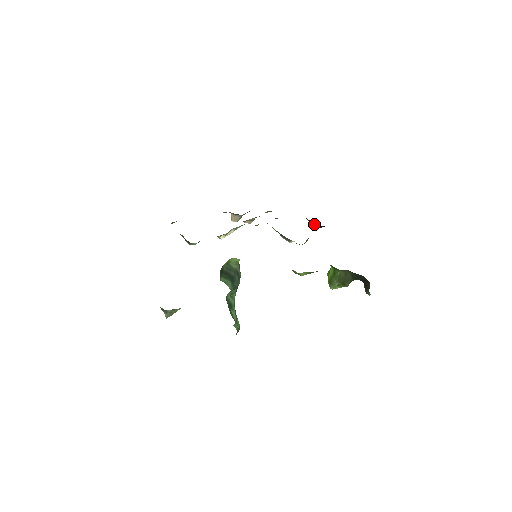
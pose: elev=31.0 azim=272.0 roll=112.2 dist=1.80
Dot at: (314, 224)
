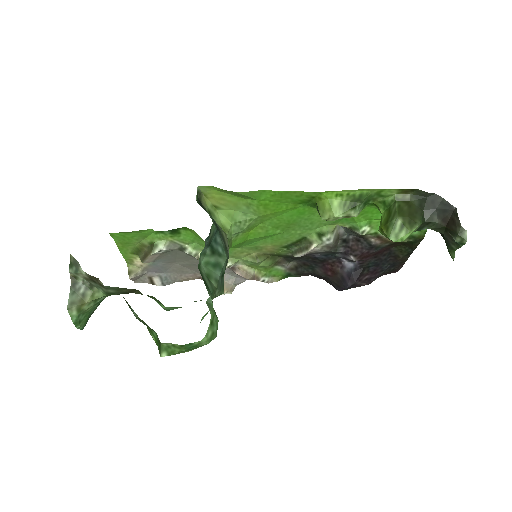
Dot at: (343, 279)
